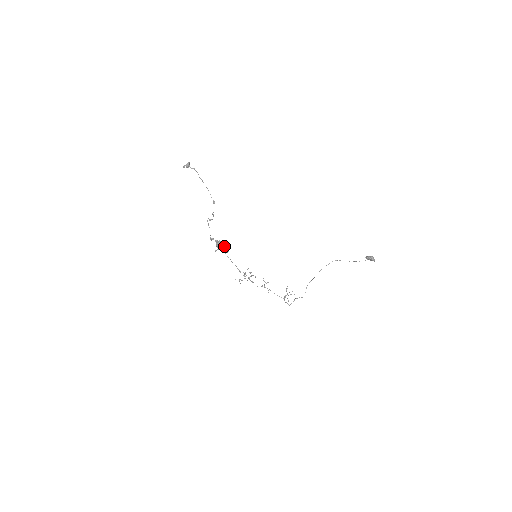
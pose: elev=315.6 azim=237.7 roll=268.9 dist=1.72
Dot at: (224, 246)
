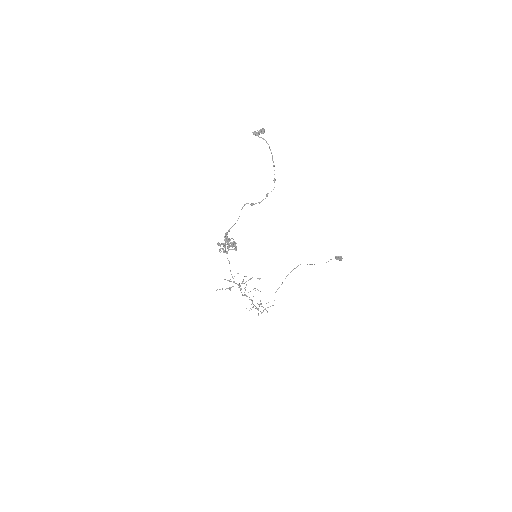
Dot at: (233, 243)
